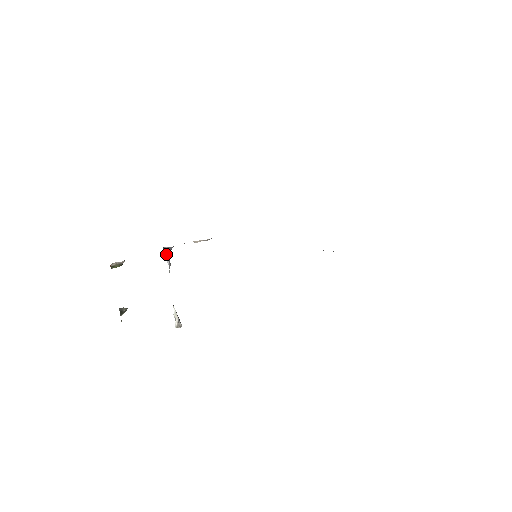
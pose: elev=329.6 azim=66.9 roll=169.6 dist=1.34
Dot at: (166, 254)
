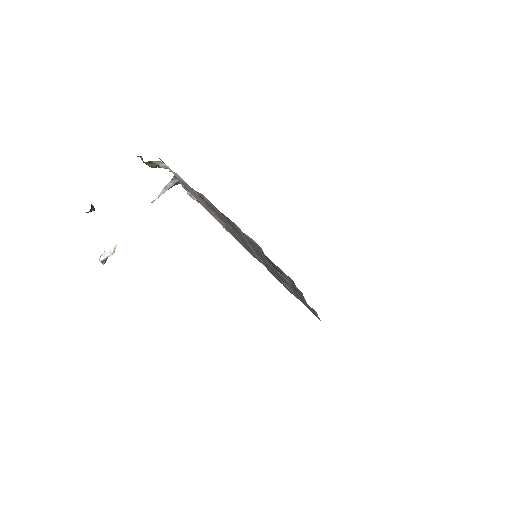
Dot at: (169, 185)
